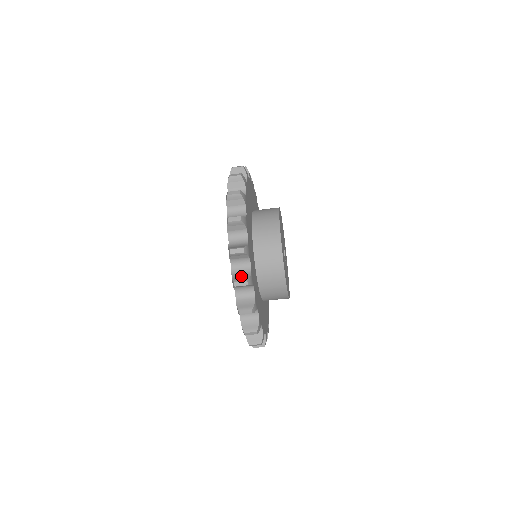
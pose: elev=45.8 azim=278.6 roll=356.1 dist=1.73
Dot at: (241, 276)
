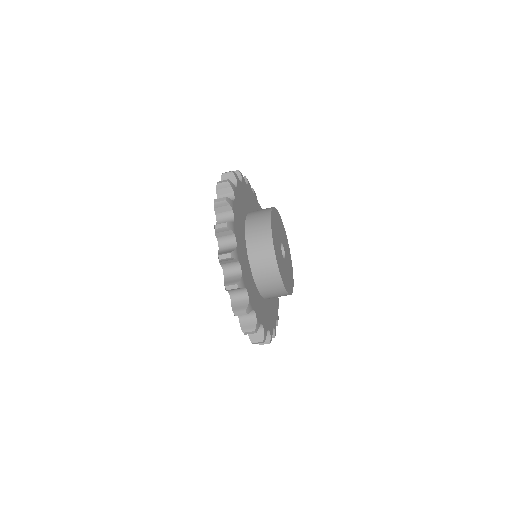
Dot at: (232, 280)
